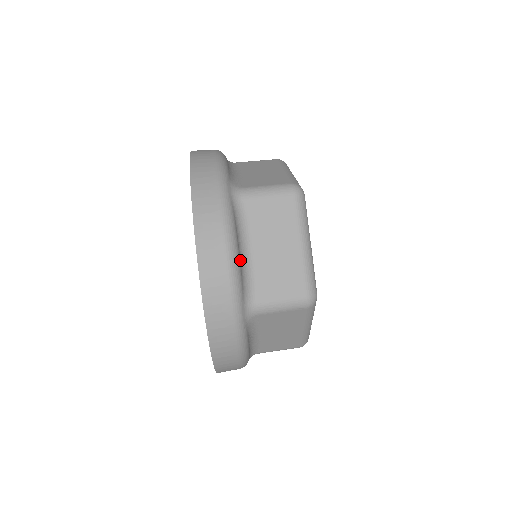
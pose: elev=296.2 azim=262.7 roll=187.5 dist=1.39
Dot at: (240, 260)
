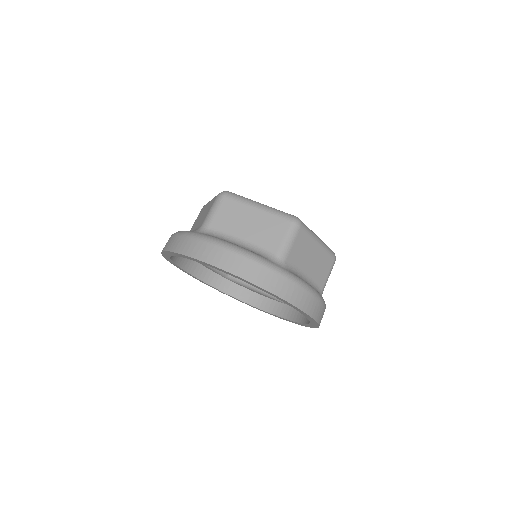
Dot at: occluded
